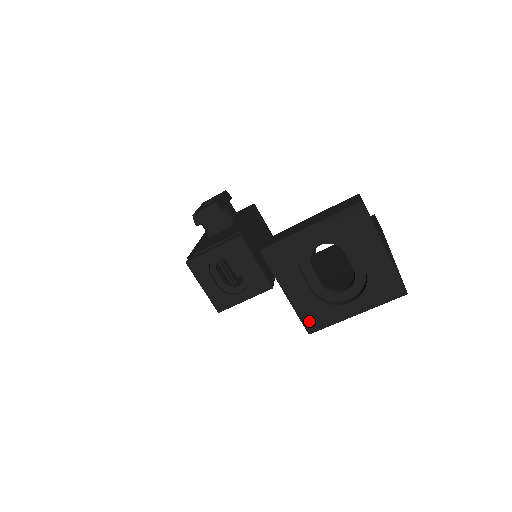
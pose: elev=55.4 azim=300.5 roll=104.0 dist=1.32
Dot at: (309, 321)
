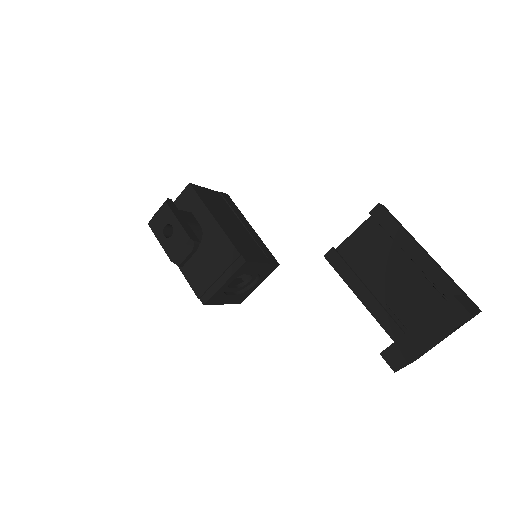
Dot at: occluded
